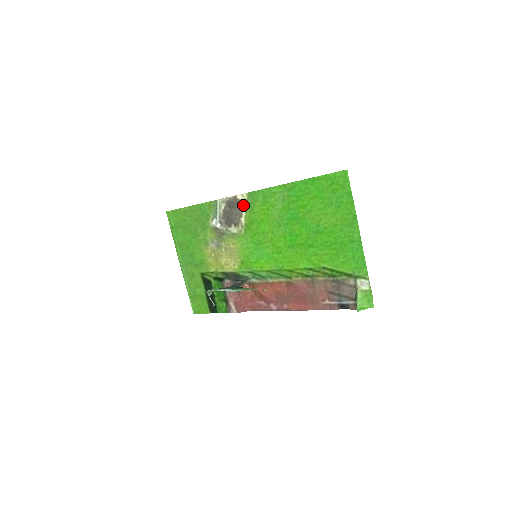
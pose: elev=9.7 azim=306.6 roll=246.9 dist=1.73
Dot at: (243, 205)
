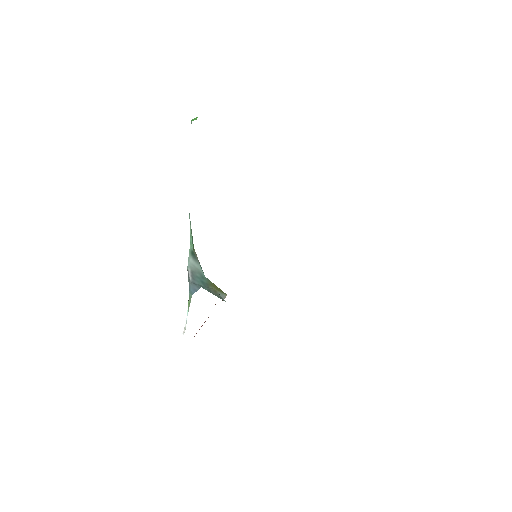
Dot at: occluded
